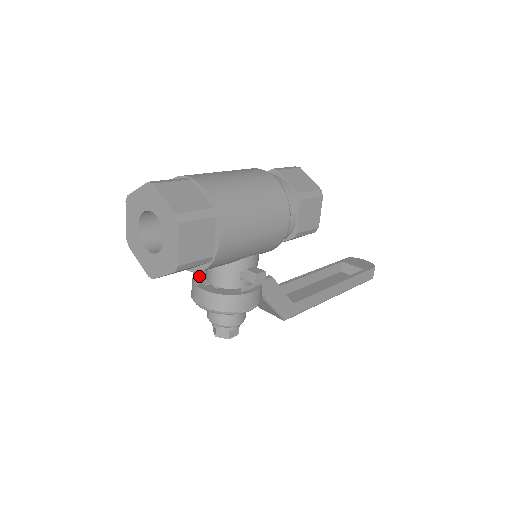
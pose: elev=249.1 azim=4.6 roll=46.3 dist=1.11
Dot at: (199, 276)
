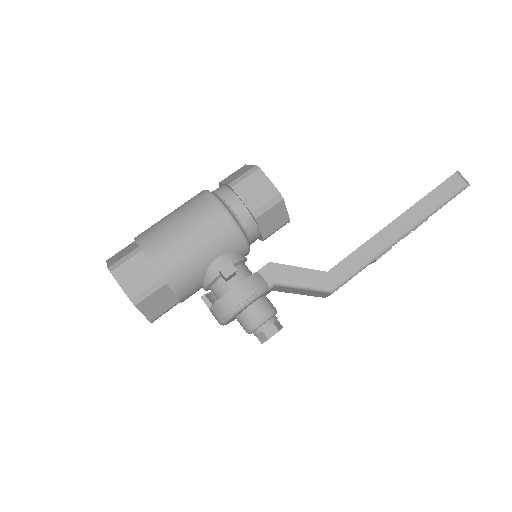
Dot at: (208, 302)
